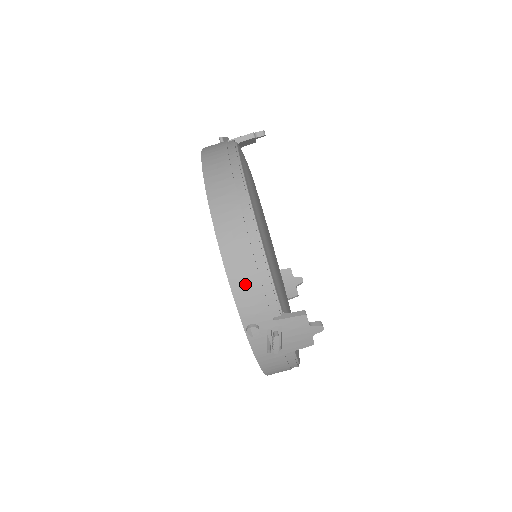
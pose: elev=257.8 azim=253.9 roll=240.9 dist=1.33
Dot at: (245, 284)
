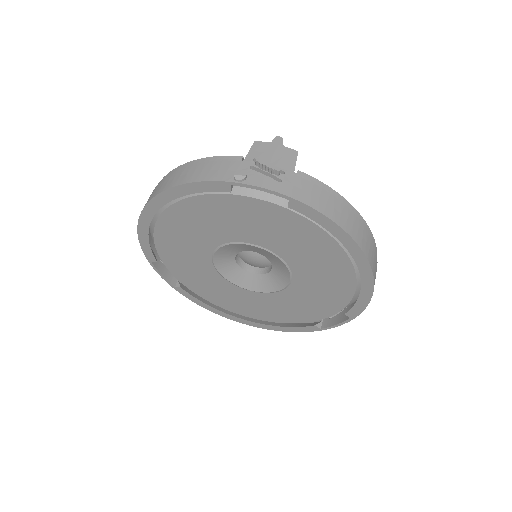
Dot at: (198, 173)
